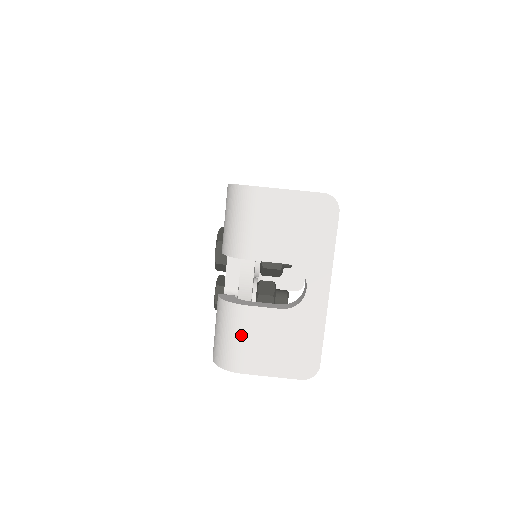
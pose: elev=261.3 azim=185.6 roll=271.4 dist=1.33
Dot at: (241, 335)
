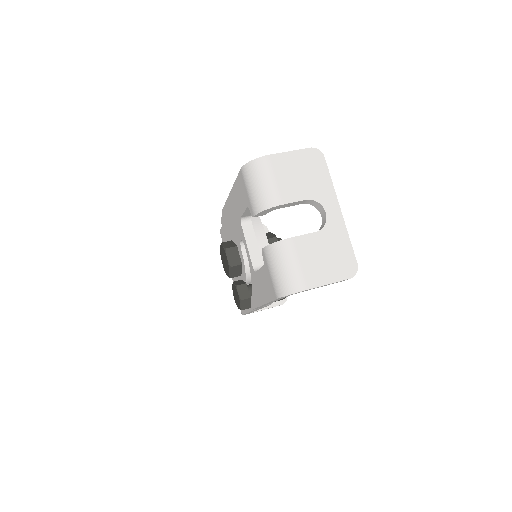
Dot at: (296, 261)
